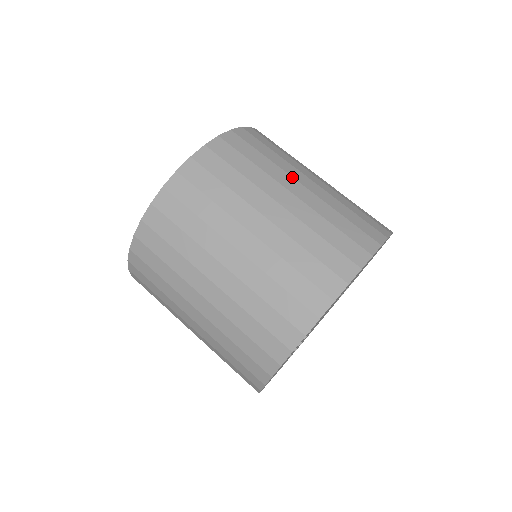
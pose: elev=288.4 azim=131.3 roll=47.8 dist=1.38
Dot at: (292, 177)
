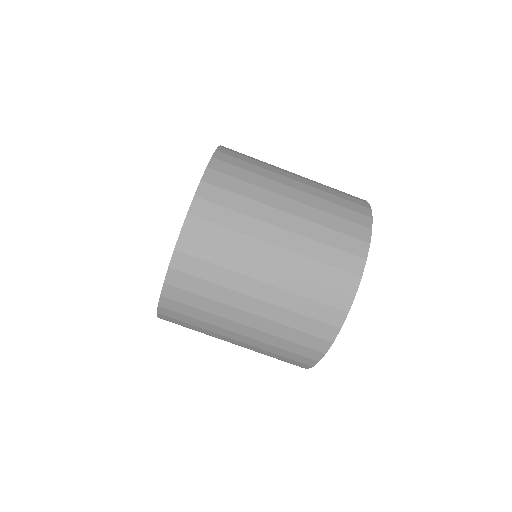
Dot at: (270, 224)
